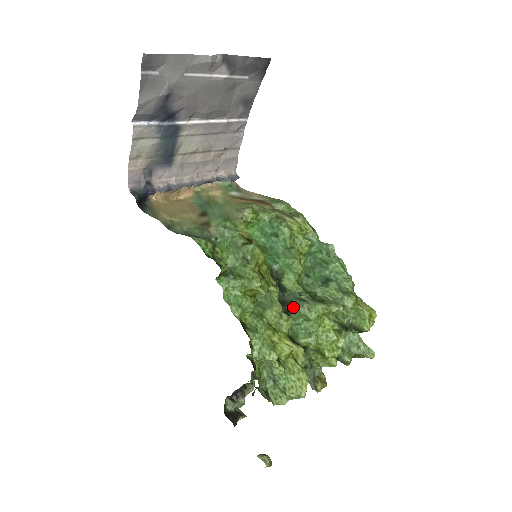
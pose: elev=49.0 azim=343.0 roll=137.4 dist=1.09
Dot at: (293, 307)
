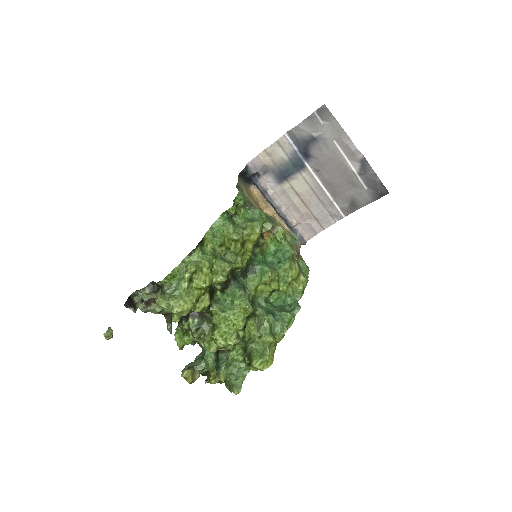
Dot at: (235, 284)
